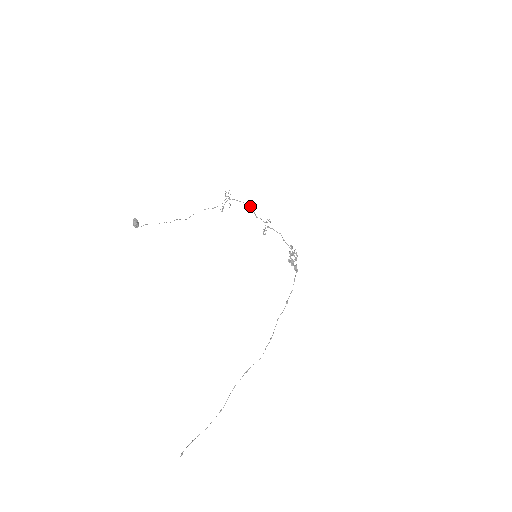
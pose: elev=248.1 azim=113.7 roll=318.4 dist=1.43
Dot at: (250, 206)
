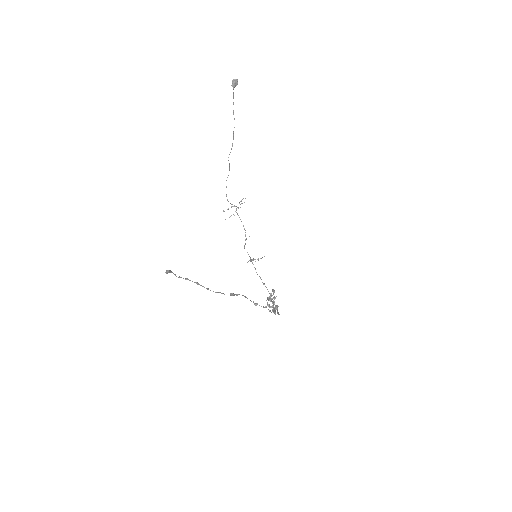
Dot at: (245, 235)
